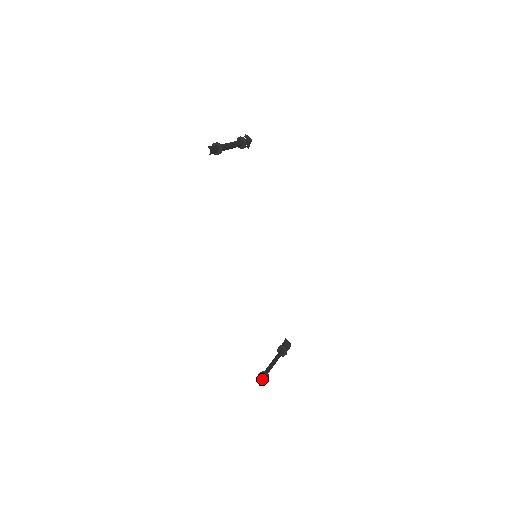
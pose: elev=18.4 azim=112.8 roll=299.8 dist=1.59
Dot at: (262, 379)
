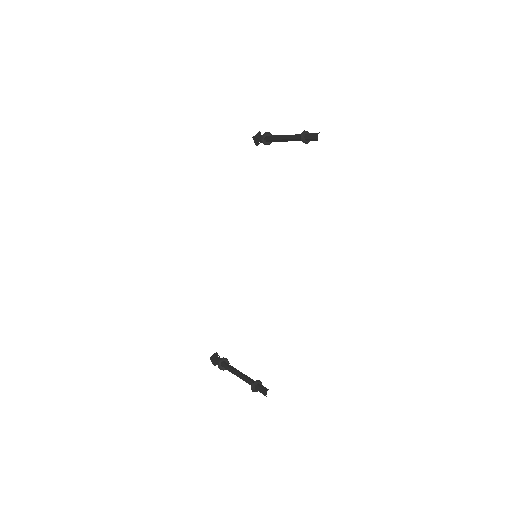
Dot at: (263, 388)
